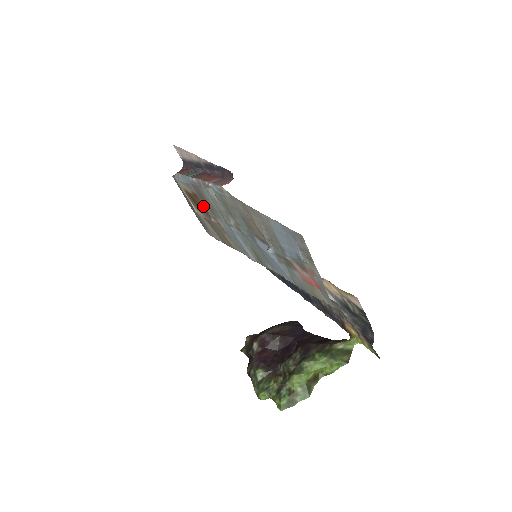
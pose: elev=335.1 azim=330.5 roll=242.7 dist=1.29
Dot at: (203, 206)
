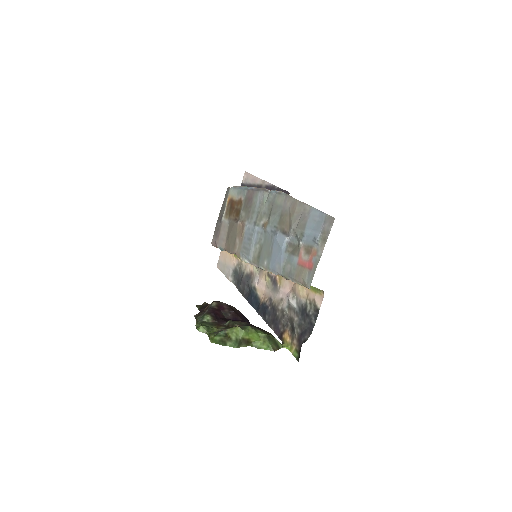
Dot at: (239, 212)
